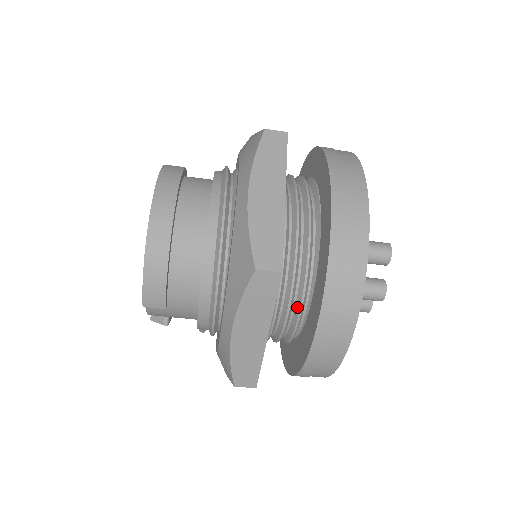
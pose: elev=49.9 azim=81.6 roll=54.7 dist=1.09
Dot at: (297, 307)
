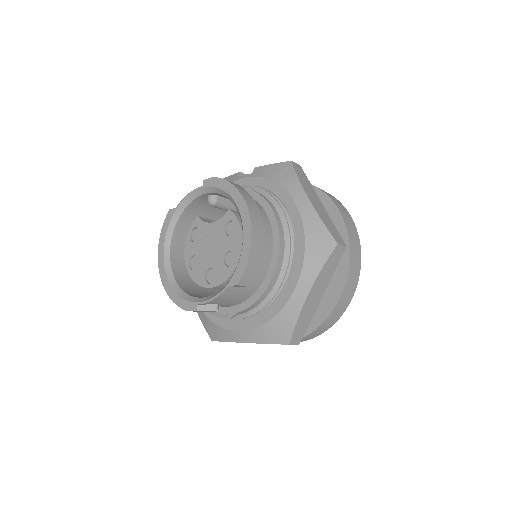
Dot at: occluded
